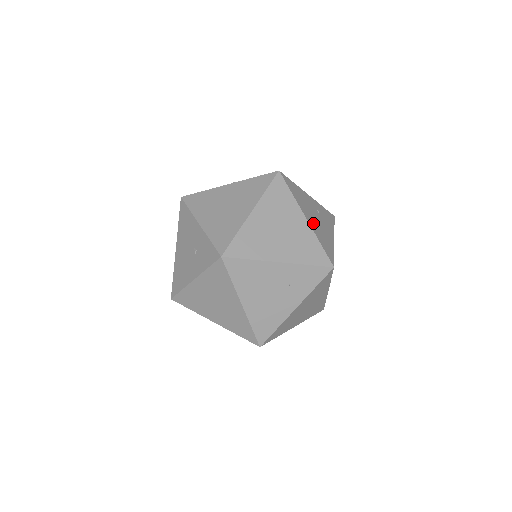
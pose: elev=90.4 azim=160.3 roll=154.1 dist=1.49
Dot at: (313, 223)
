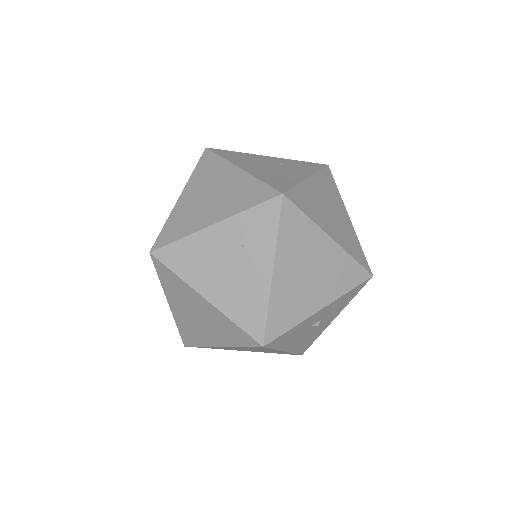
Dot at: (257, 170)
